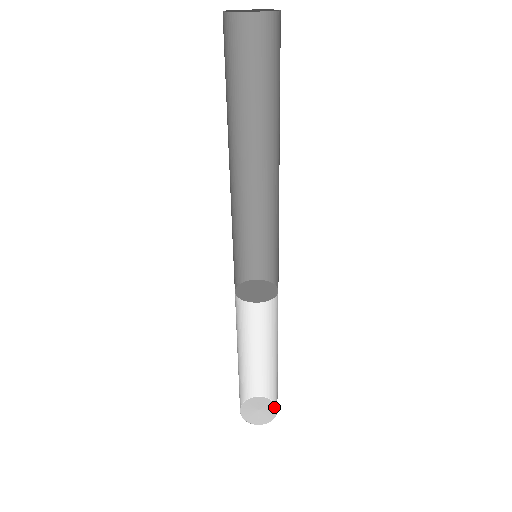
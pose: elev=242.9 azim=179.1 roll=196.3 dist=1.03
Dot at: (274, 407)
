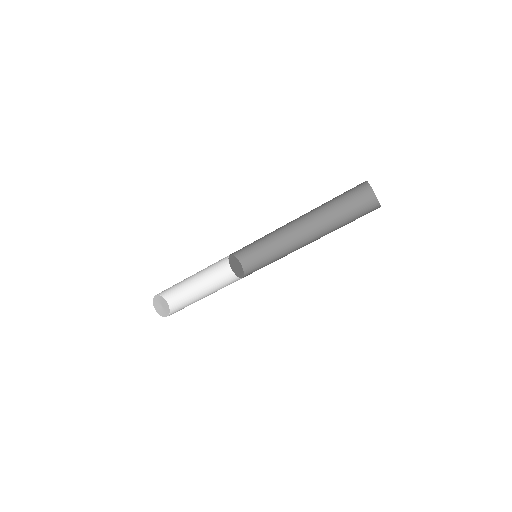
Dot at: (168, 305)
